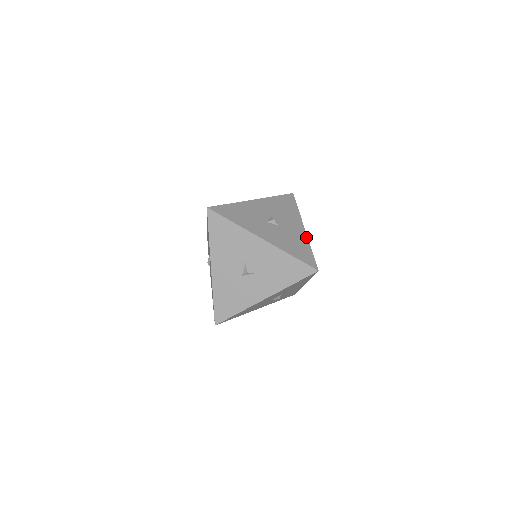
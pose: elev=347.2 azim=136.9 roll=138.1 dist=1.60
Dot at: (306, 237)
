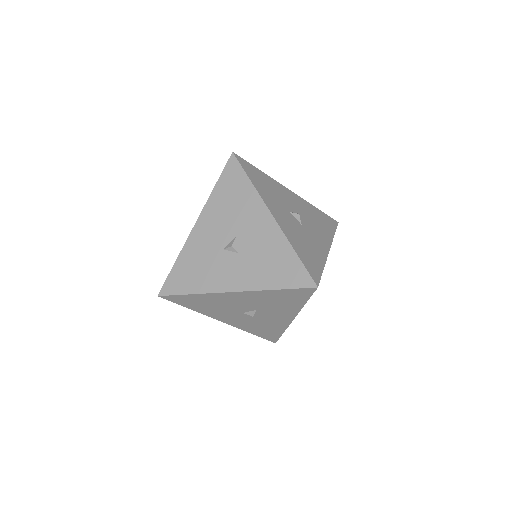
Dot at: (326, 256)
